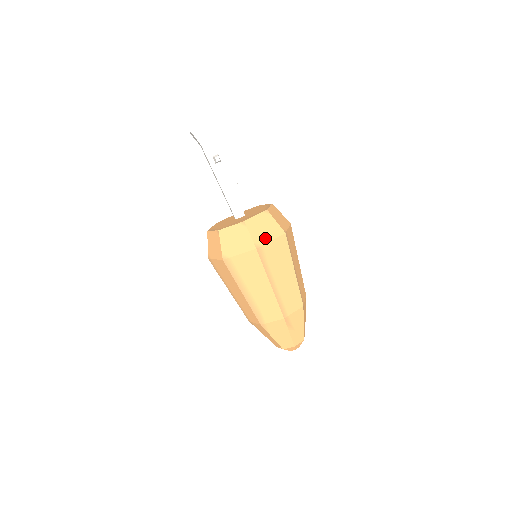
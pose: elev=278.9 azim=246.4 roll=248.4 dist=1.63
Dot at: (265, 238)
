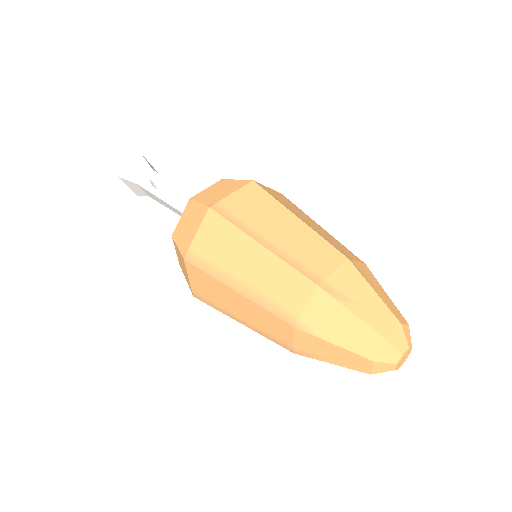
Dot at: (222, 196)
